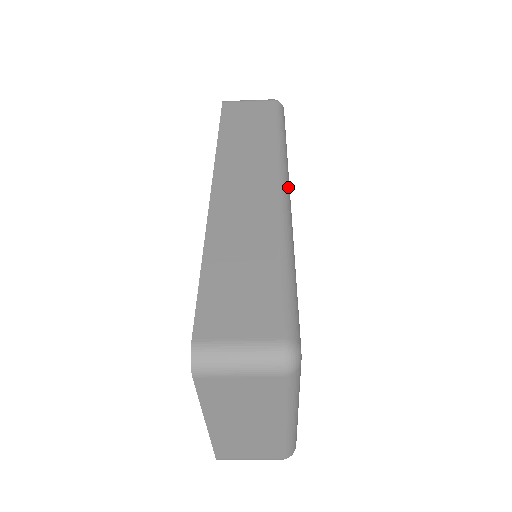
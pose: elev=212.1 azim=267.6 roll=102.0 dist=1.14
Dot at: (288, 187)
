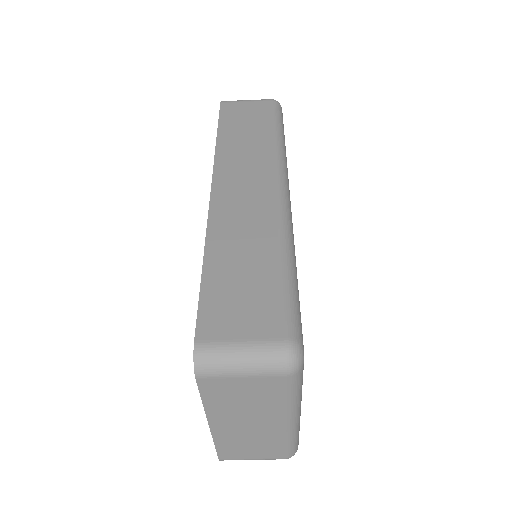
Dot at: (288, 187)
